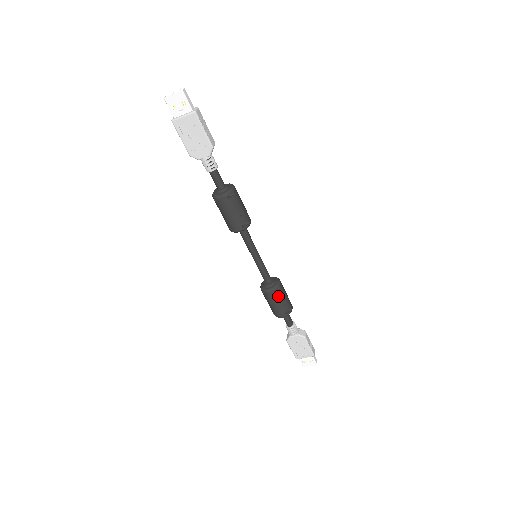
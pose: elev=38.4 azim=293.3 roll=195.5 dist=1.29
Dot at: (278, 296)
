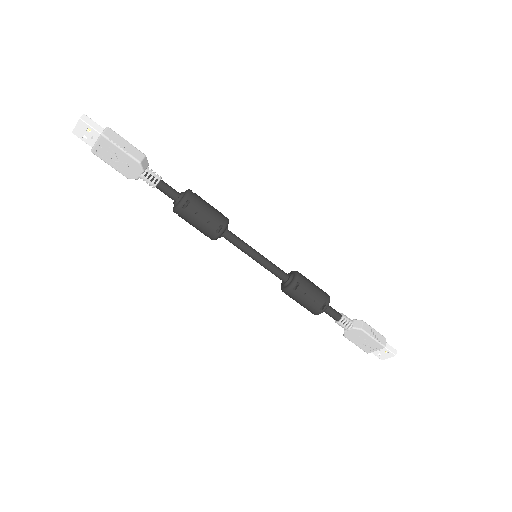
Dot at: (300, 293)
